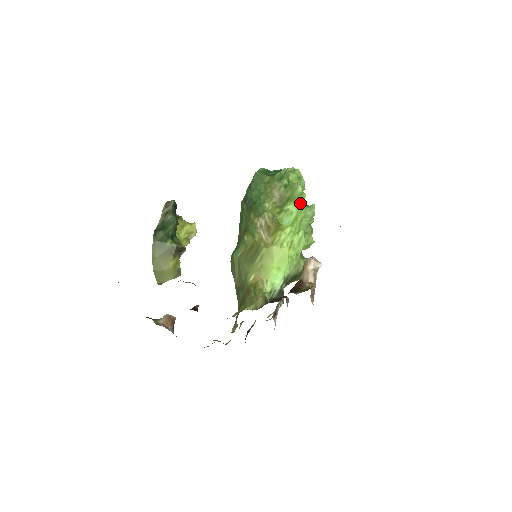
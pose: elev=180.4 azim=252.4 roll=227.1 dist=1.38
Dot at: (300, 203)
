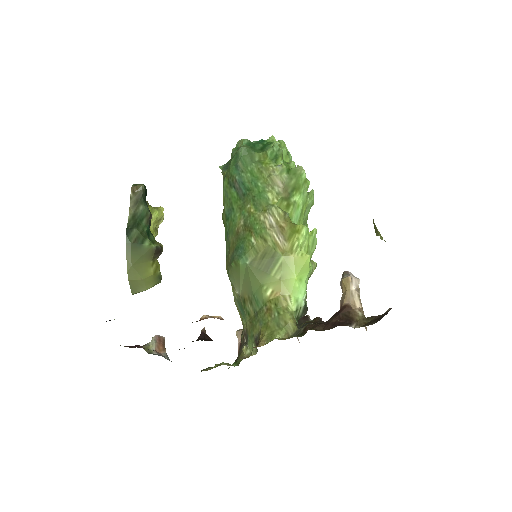
Dot at: (305, 192)
